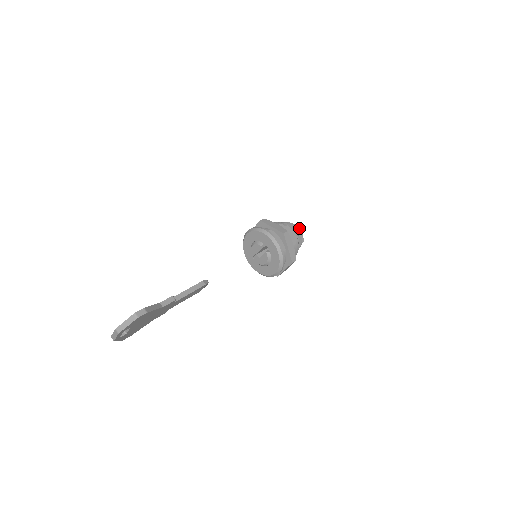
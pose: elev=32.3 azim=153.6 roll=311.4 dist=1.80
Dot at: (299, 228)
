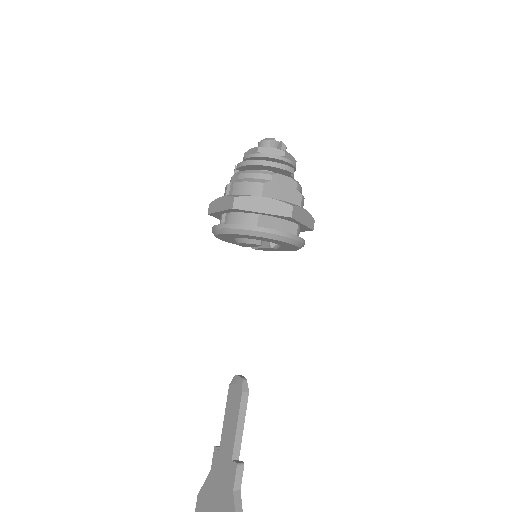
Dot at: (284, 153)
